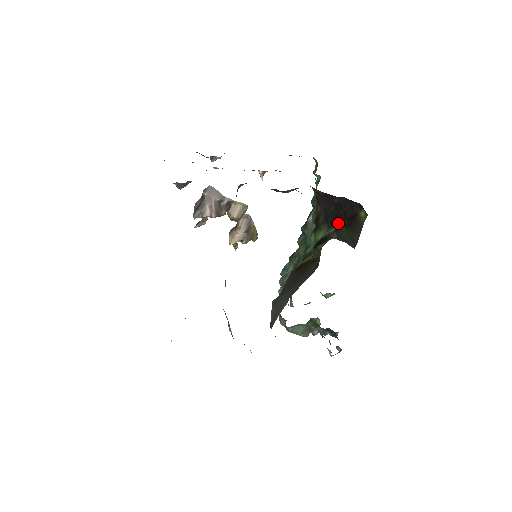
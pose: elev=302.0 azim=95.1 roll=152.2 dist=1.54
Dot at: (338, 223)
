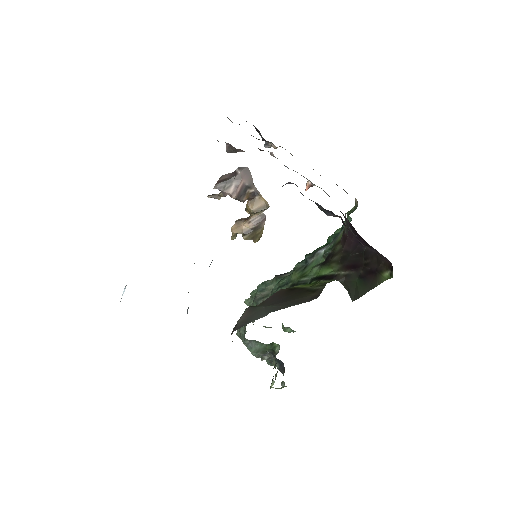
Dot at: (354, 270)
